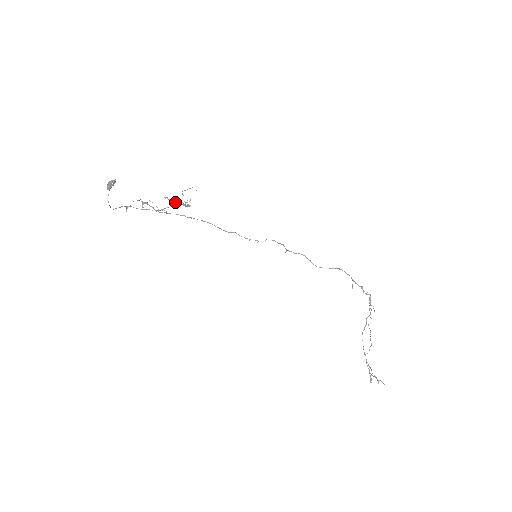
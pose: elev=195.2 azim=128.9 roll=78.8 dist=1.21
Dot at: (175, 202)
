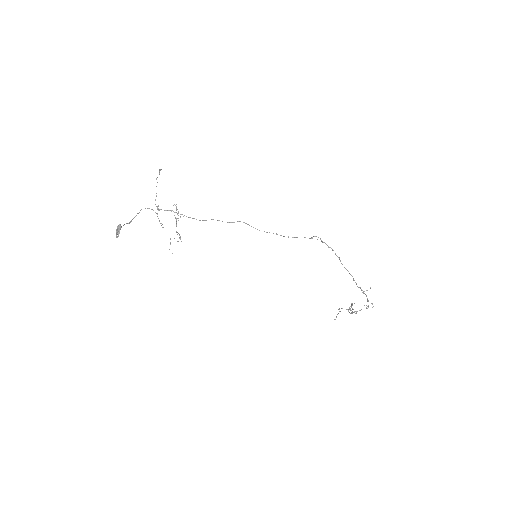
Dot at: occluded
